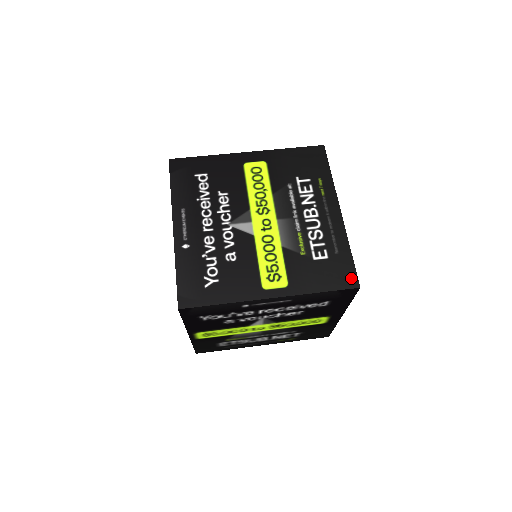
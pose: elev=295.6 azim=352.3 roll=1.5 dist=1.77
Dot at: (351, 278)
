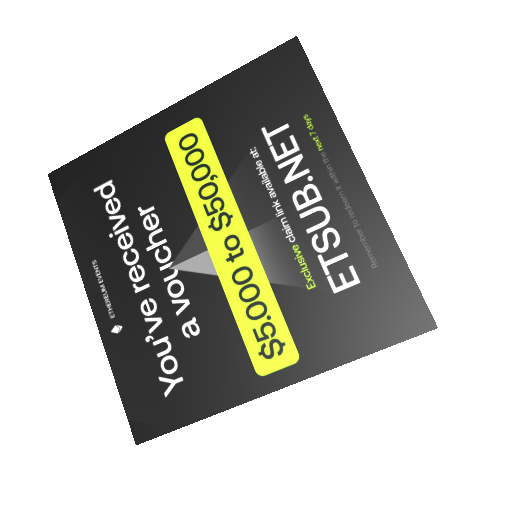
Dot at: (415, 312)
